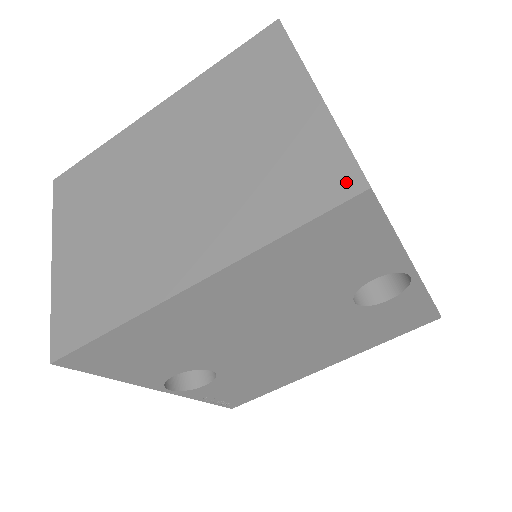
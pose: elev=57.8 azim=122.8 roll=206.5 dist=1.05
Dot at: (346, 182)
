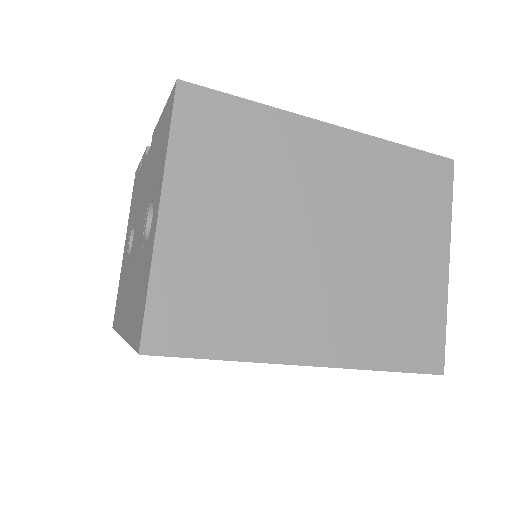
Dot at: (435, 360)
